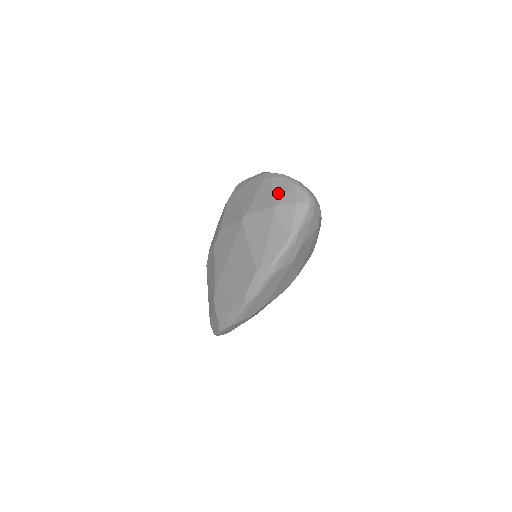
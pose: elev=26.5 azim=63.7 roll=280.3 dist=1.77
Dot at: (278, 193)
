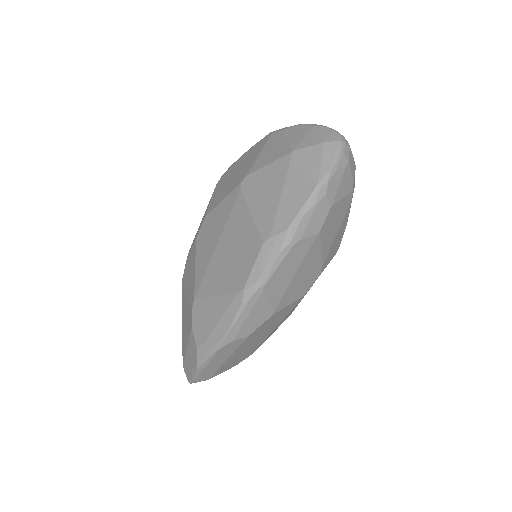
Dot at: (294, 139)
